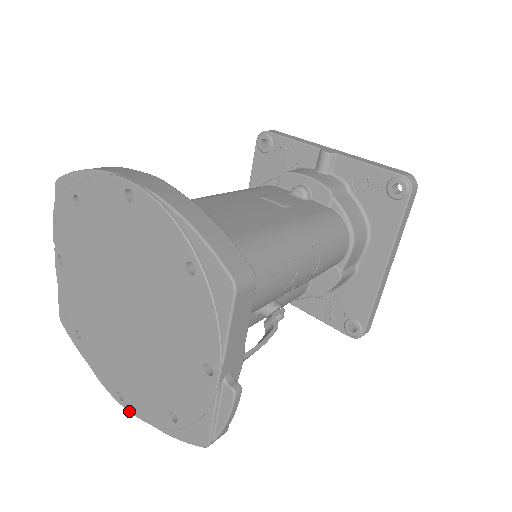
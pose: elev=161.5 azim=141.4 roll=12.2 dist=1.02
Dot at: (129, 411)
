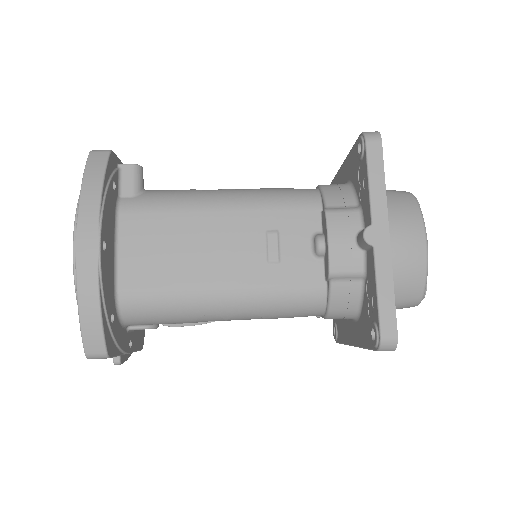
Dot at: occluded
